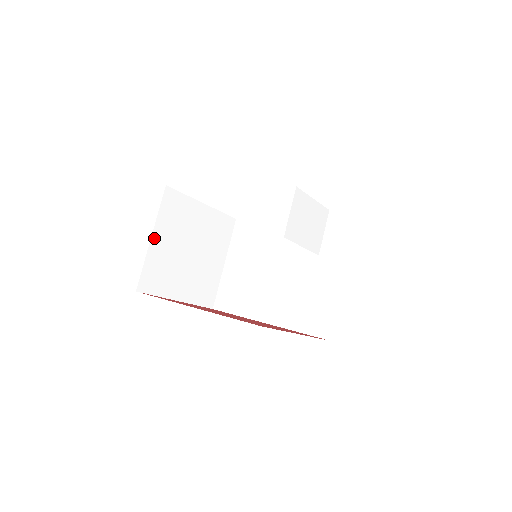
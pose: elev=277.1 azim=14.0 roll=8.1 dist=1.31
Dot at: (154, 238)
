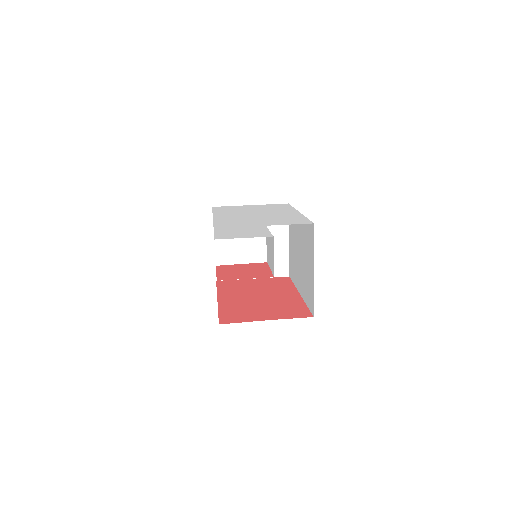
Dot at: occluded
